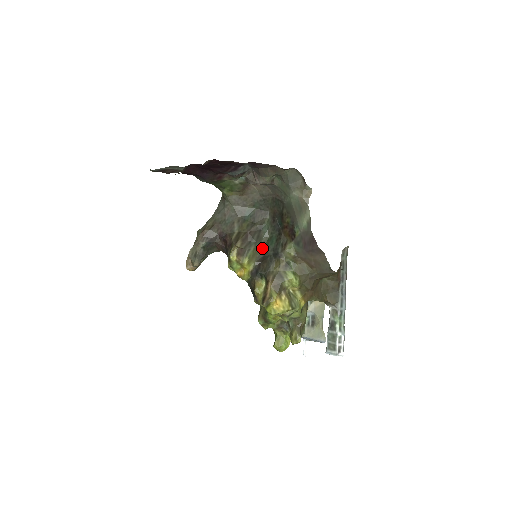
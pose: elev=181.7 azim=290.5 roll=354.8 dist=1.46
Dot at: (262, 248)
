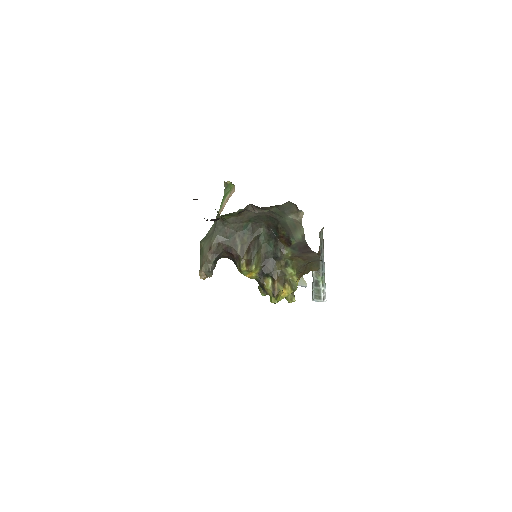
Dot at: (263, 253)
